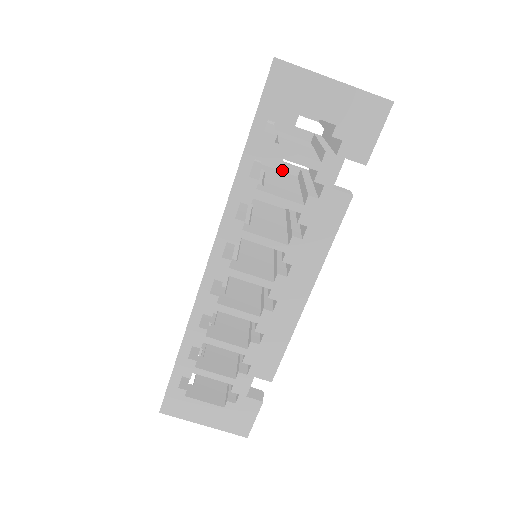
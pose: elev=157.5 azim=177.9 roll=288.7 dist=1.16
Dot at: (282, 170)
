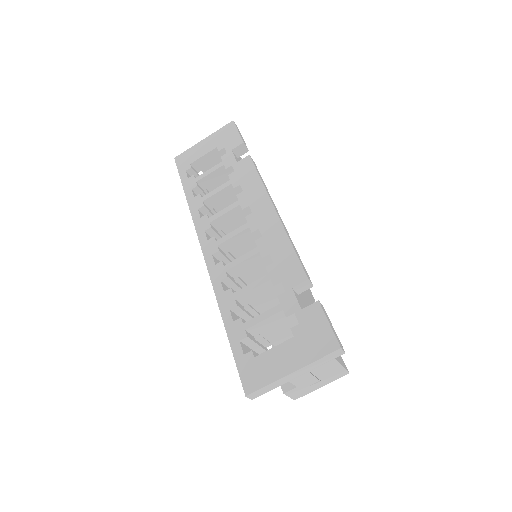
Dot at: occluded
